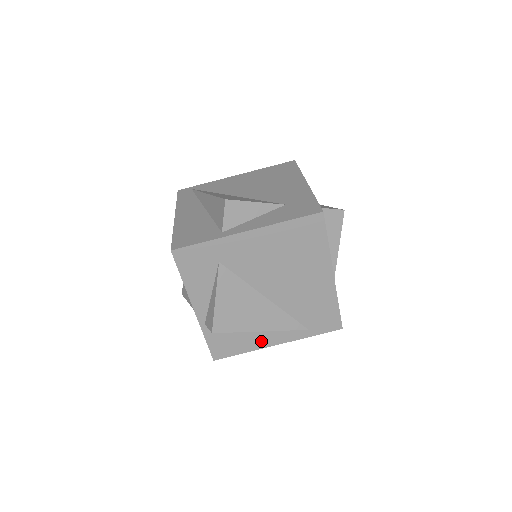
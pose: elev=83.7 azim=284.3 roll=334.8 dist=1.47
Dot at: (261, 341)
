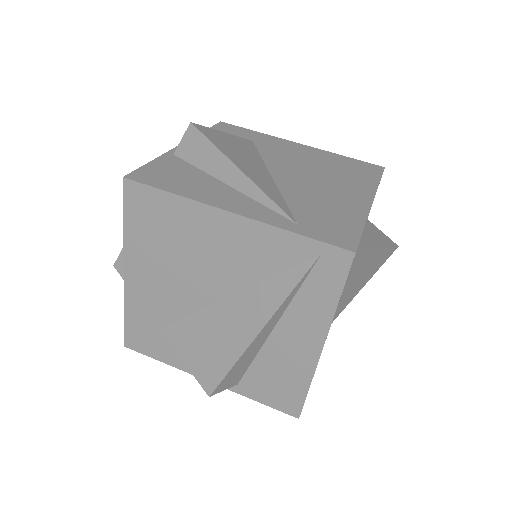
Dot at: (214, 198)
